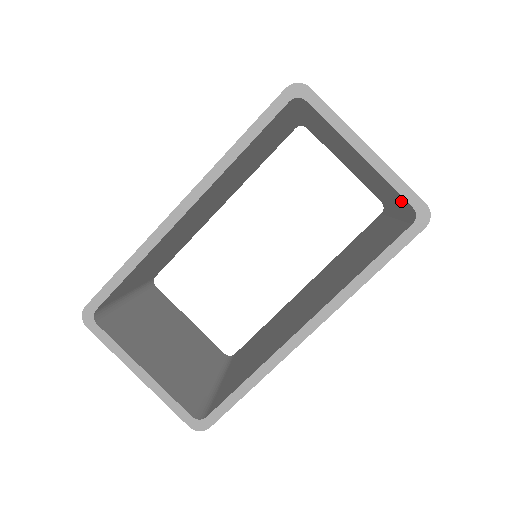
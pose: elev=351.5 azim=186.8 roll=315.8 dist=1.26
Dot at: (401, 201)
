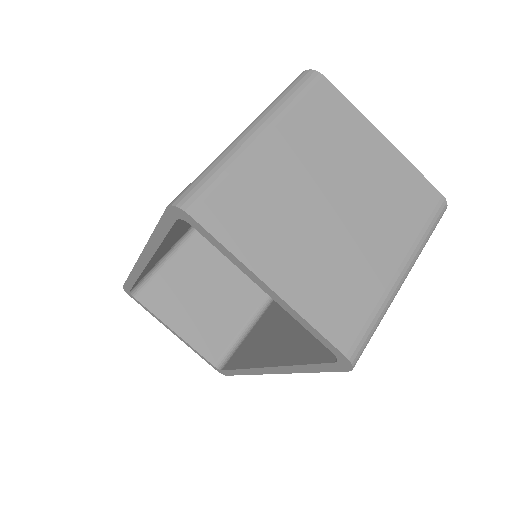
Dot at: occluded
